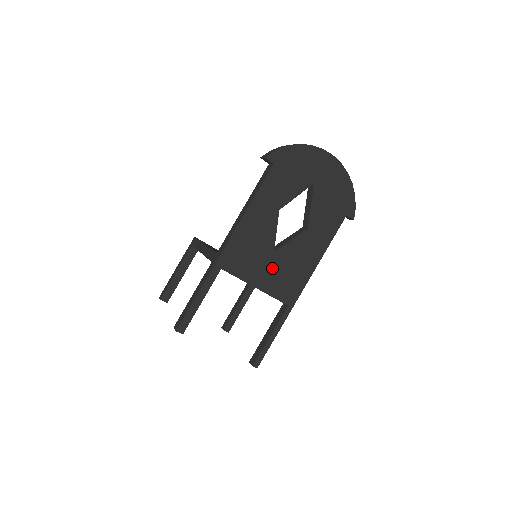
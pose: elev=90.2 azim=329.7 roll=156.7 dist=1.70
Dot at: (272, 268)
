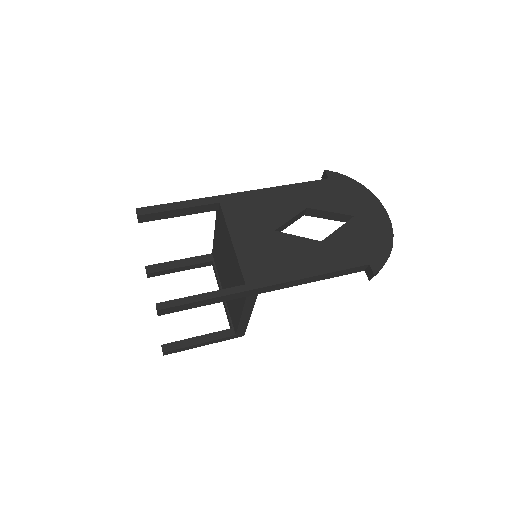
Dot at: (261, 241)
